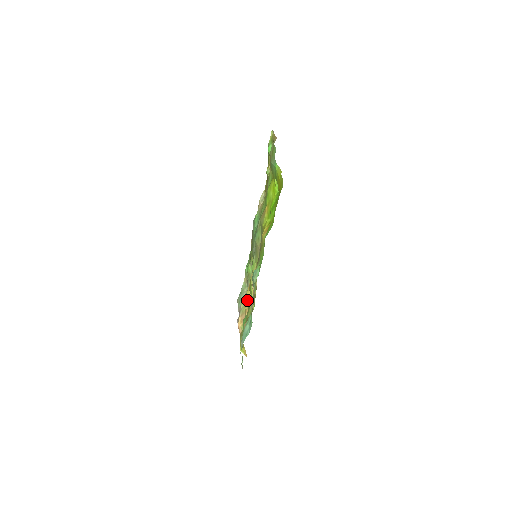
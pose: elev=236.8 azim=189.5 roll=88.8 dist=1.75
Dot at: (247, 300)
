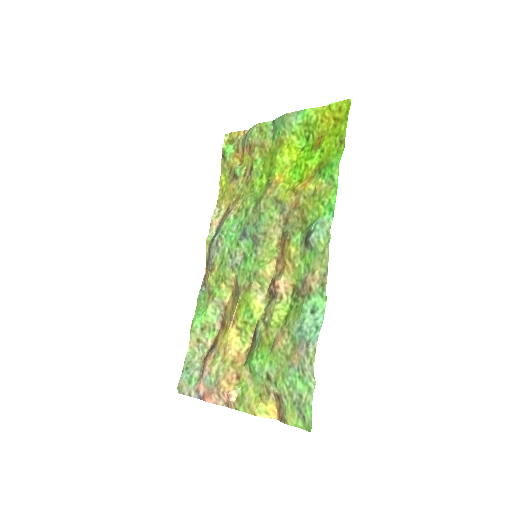
Dot at: (230, 346)
